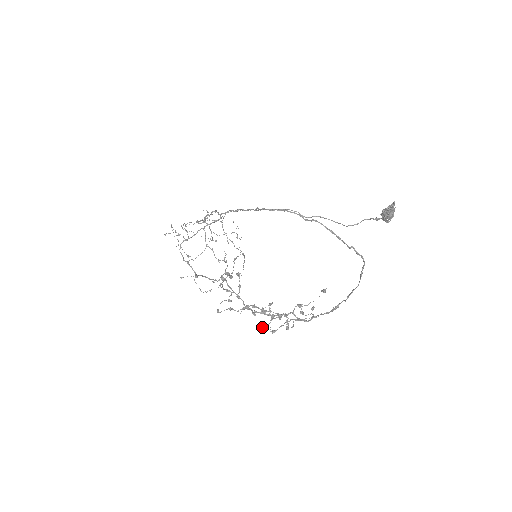
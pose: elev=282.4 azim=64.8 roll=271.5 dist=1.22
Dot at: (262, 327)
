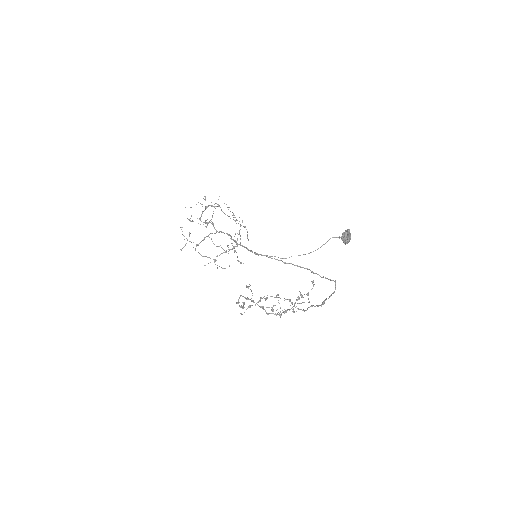
Dot at: occluded
